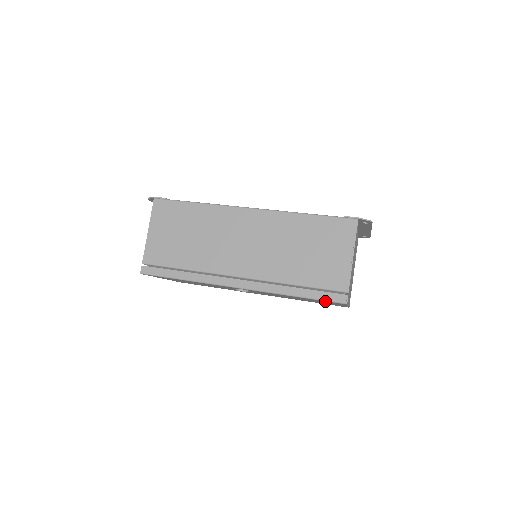
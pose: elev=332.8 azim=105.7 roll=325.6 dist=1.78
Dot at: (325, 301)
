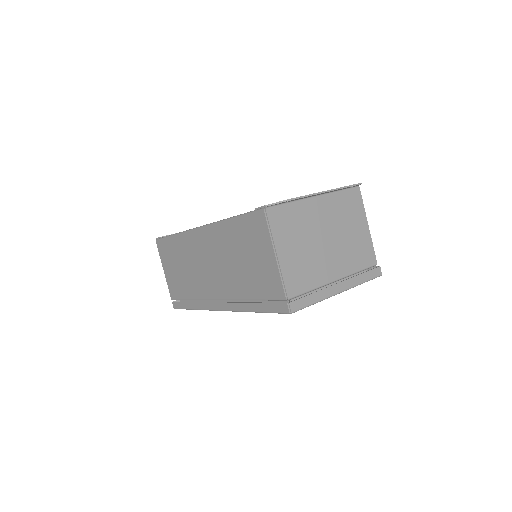
Dot at: occluded
